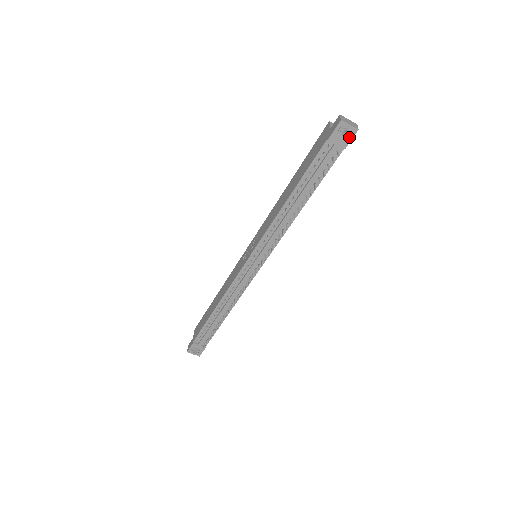
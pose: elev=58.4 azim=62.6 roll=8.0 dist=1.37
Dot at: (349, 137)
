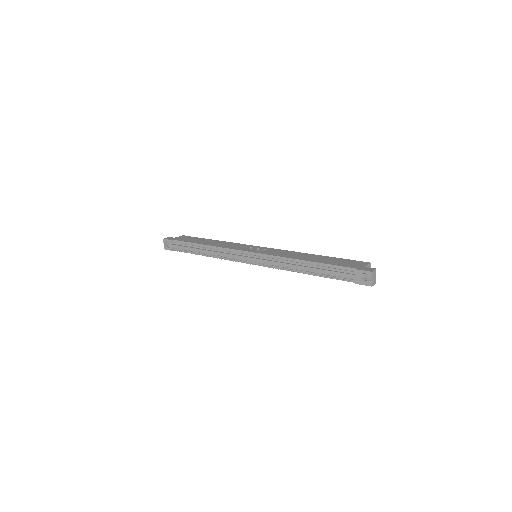
Dot at: (364, 283)
